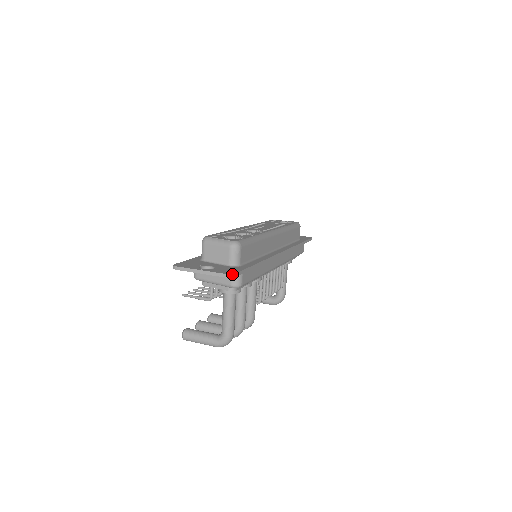
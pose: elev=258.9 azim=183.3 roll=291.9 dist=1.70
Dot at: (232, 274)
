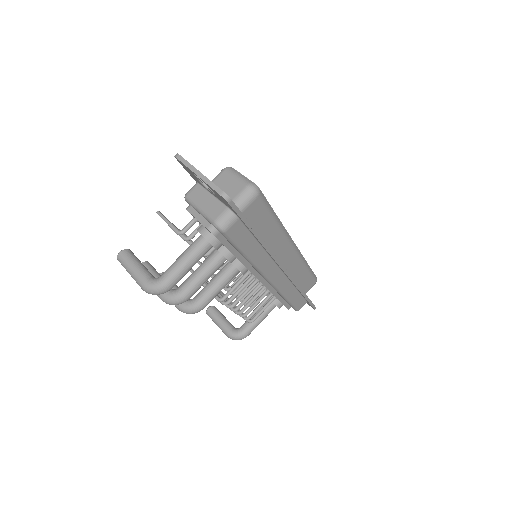
Dot at: occluded
